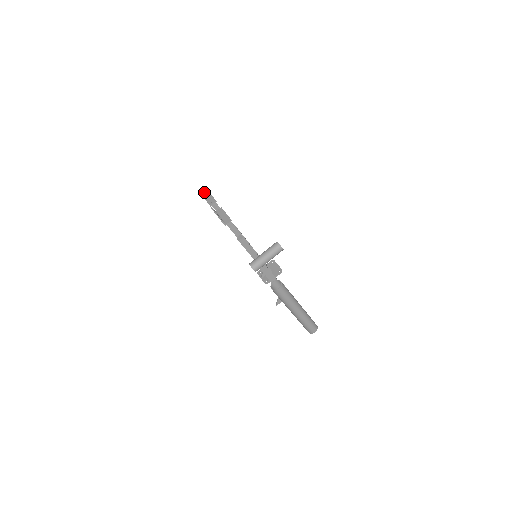
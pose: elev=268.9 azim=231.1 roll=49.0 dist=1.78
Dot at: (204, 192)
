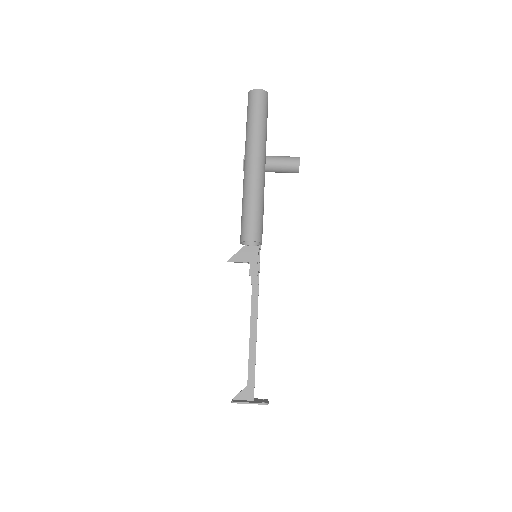
Dot at: occluded
